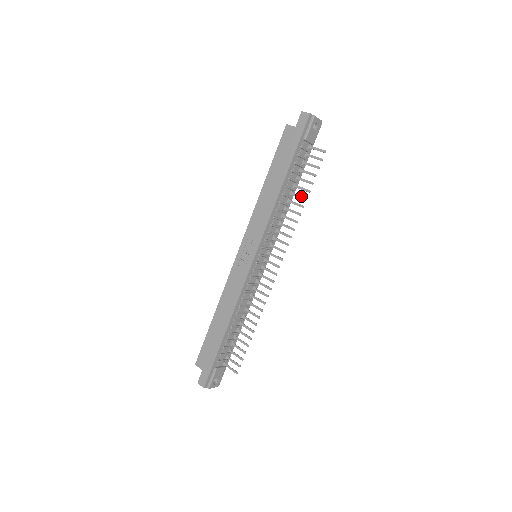
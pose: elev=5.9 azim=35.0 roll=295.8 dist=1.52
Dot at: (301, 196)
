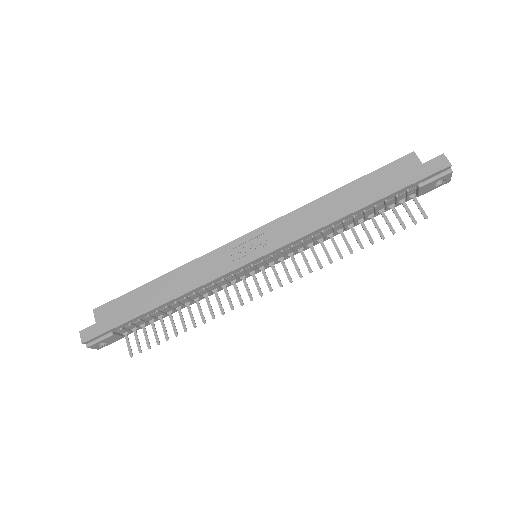
Dot at: (359, 239)
